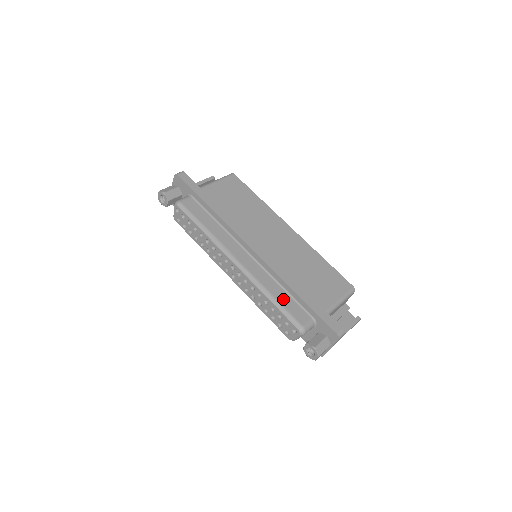
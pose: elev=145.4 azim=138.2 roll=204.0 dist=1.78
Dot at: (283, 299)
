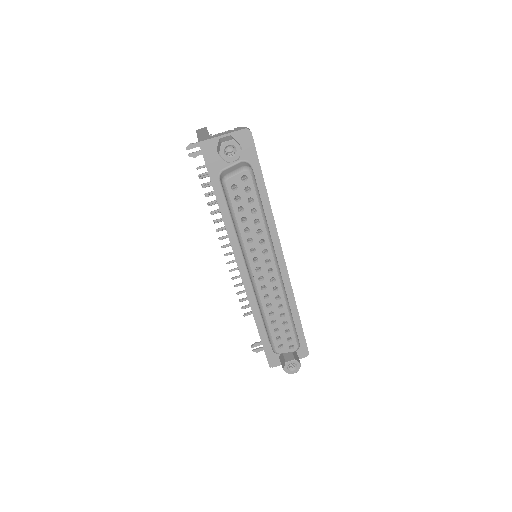
Dot at: occluded
